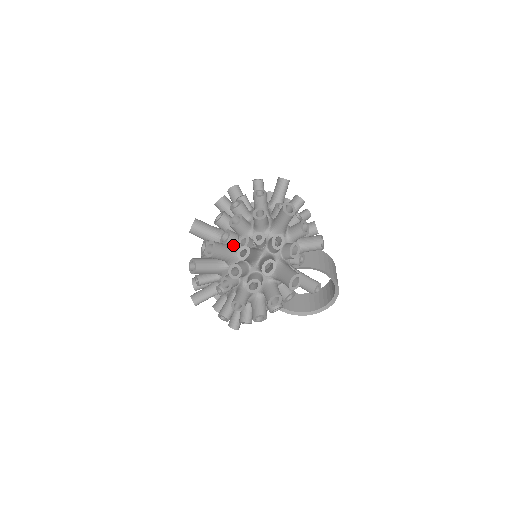
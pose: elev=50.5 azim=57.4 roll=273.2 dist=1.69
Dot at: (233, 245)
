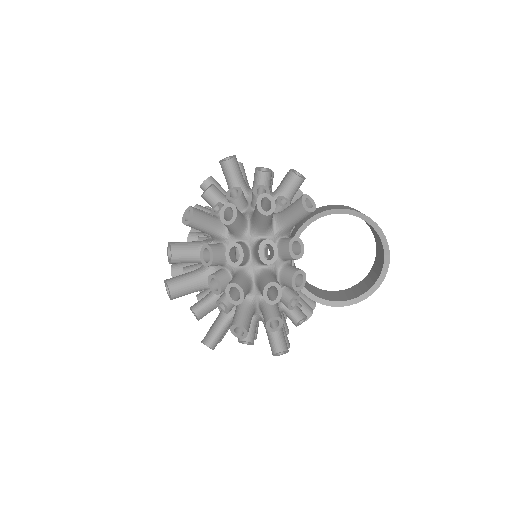
Dot at: occluded
